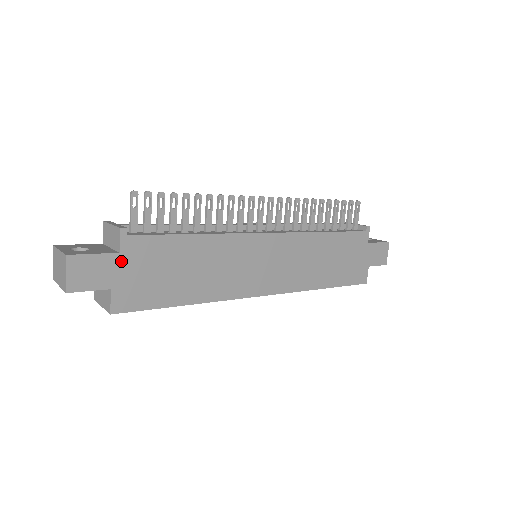
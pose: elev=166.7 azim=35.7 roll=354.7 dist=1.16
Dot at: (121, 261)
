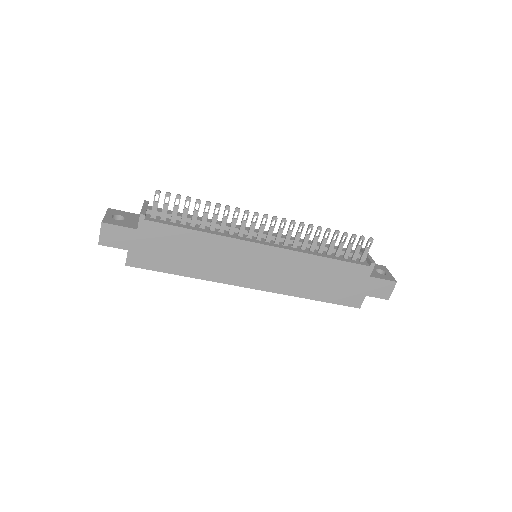
Dot at: (138, 235)
